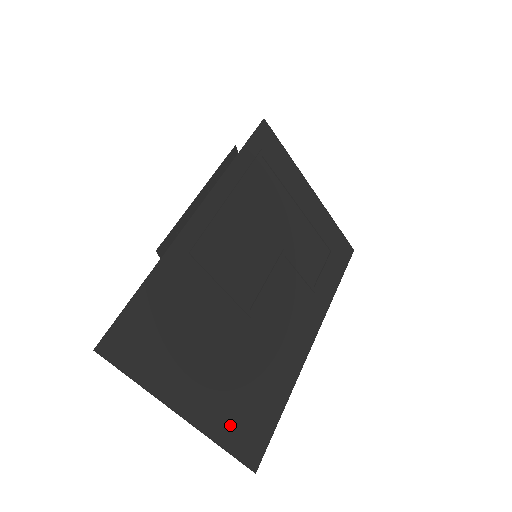
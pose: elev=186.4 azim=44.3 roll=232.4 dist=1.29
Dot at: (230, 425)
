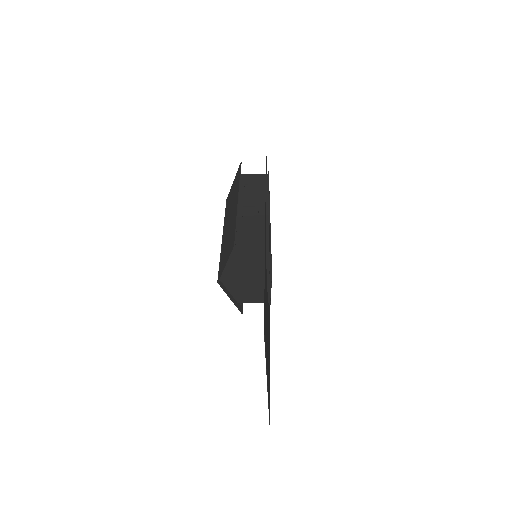
Dot at: occluded
